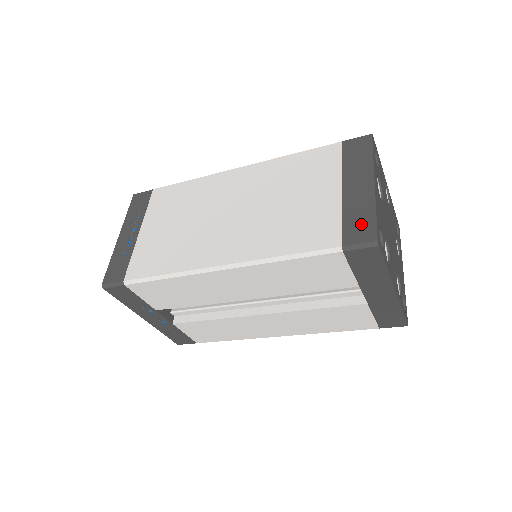
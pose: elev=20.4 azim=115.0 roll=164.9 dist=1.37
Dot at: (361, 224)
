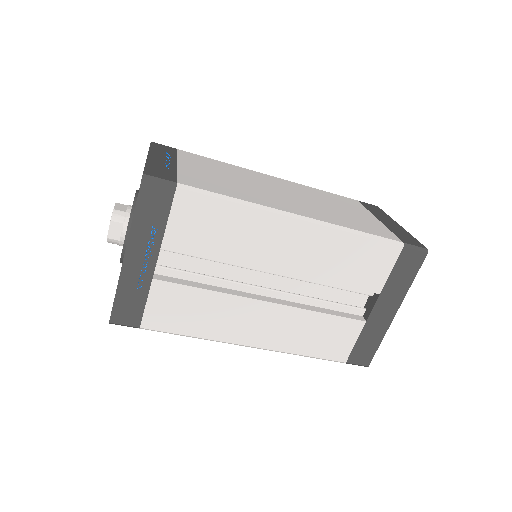
Dot at: (408, 238)
